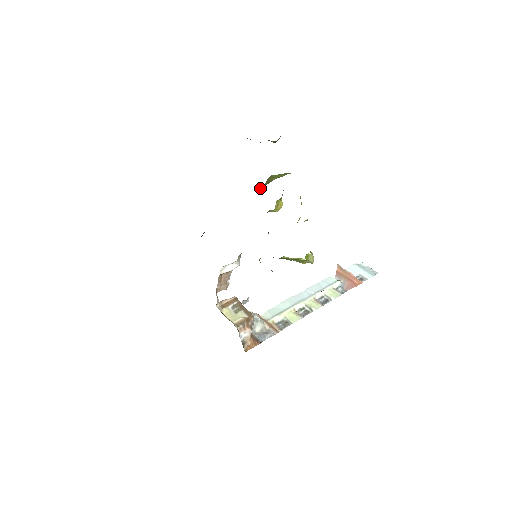
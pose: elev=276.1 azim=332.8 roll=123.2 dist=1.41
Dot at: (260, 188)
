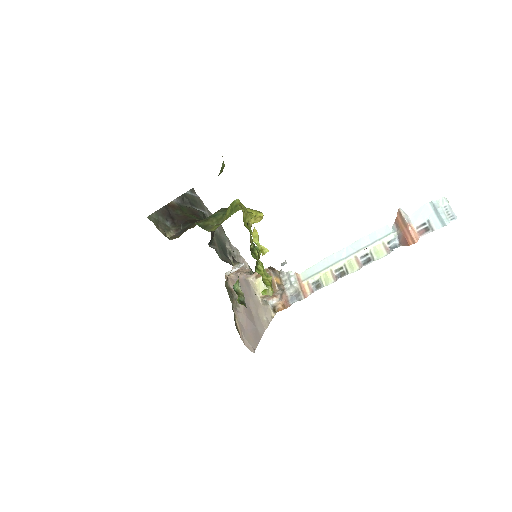
Dot at: occluded
